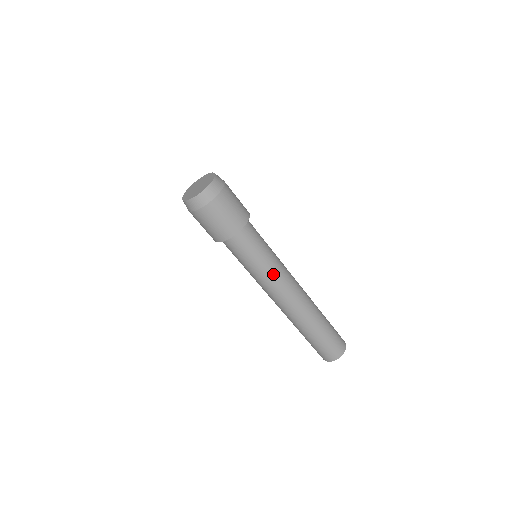
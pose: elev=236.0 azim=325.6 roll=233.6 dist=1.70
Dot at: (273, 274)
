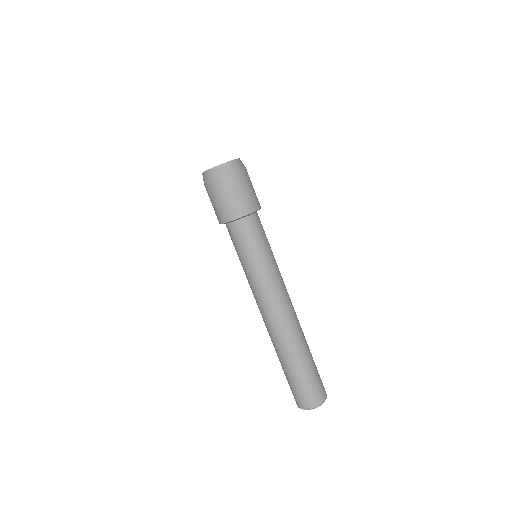
Dot at: (272, 274)
